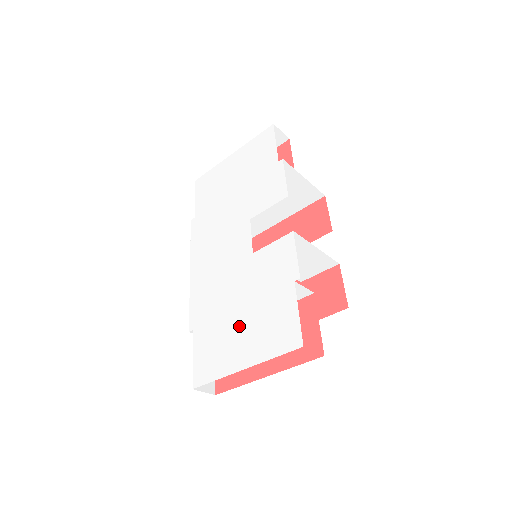
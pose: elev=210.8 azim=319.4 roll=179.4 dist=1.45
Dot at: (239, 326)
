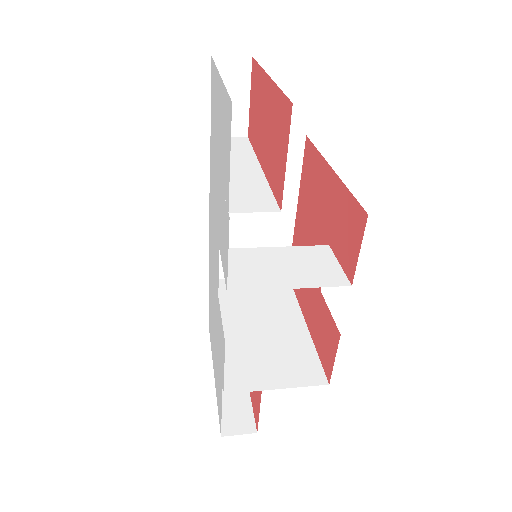
Dot at: (214, 342)
